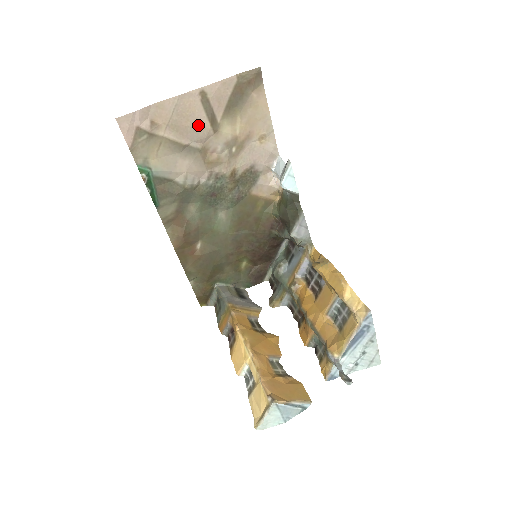
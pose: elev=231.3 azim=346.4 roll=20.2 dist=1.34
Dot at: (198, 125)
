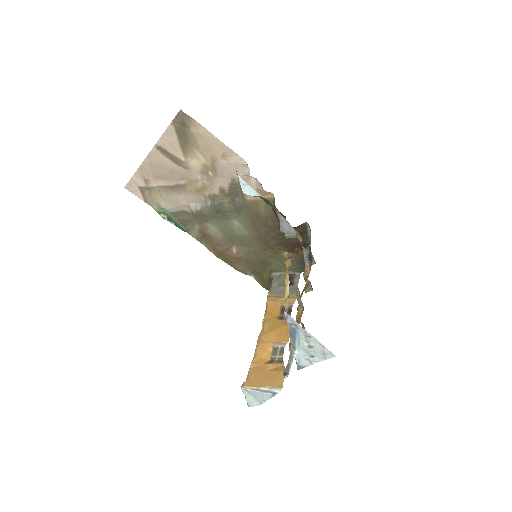
Dot at: (171, 169)
